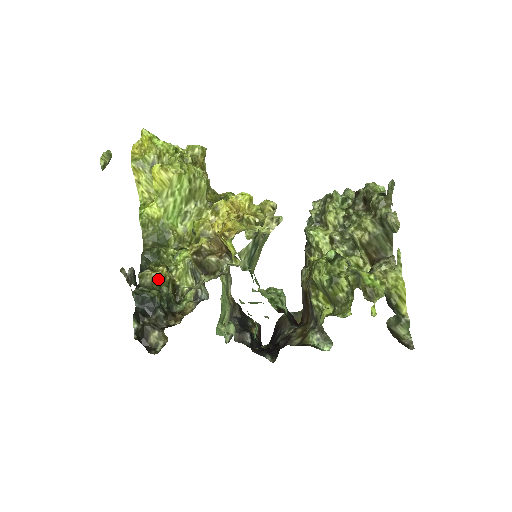
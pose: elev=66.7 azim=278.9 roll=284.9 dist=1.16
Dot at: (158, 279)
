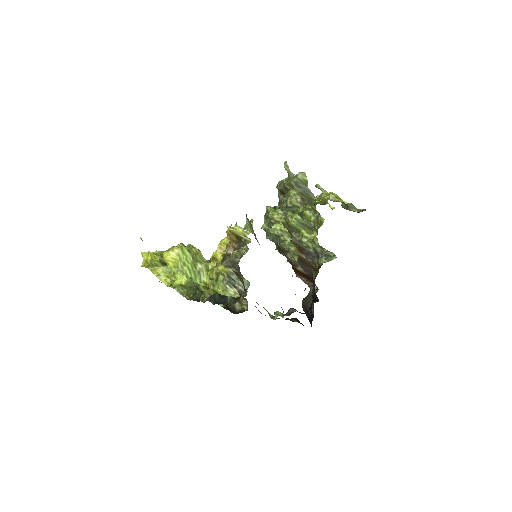
Dot at: (213, 293)
